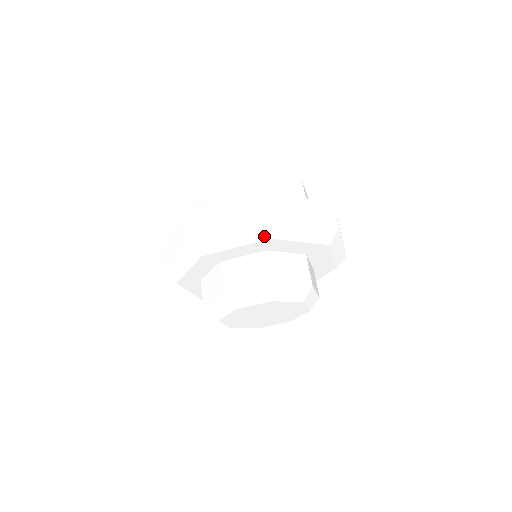
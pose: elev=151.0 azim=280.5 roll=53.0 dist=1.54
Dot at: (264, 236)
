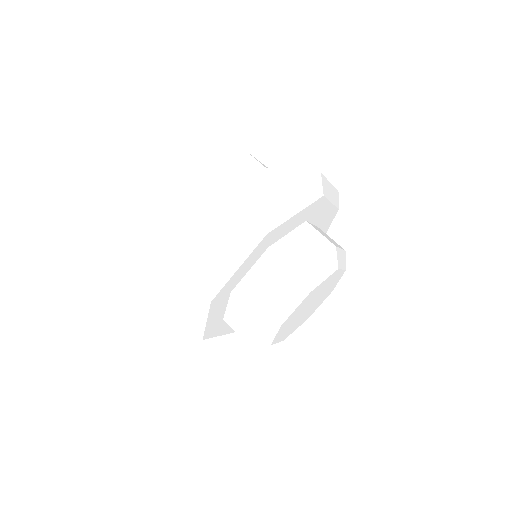
Dot at: (259, 236)
